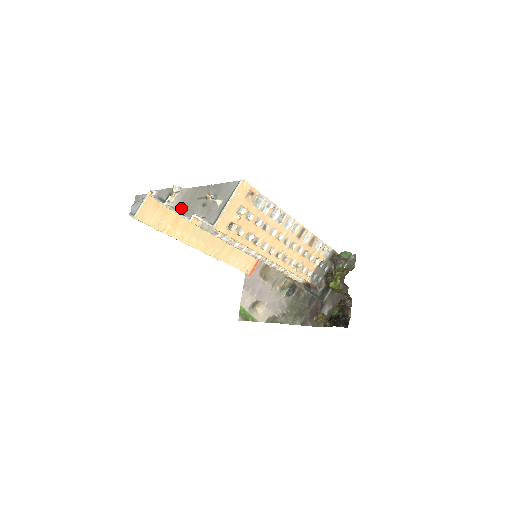
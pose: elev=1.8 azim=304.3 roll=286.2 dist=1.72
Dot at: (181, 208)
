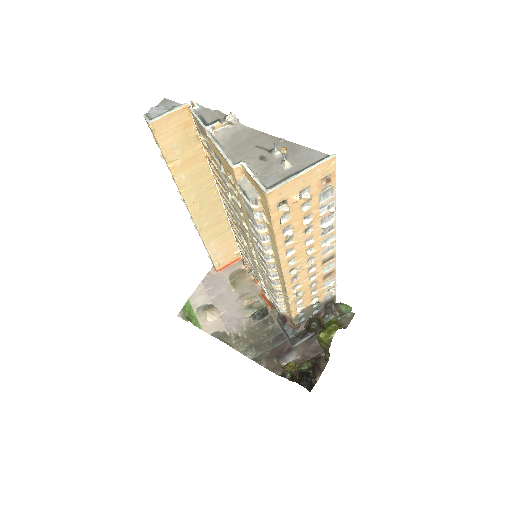
Dot at: (226, 145)
